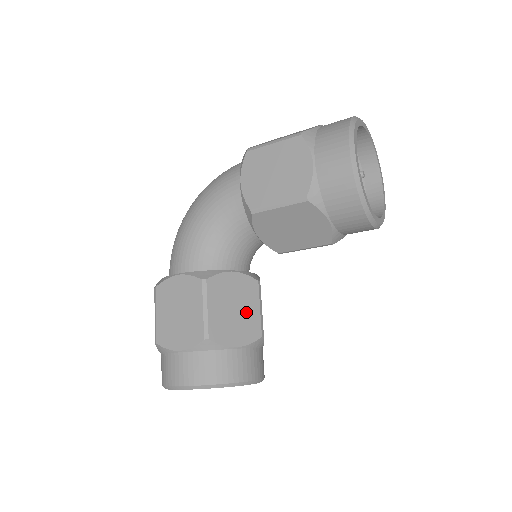
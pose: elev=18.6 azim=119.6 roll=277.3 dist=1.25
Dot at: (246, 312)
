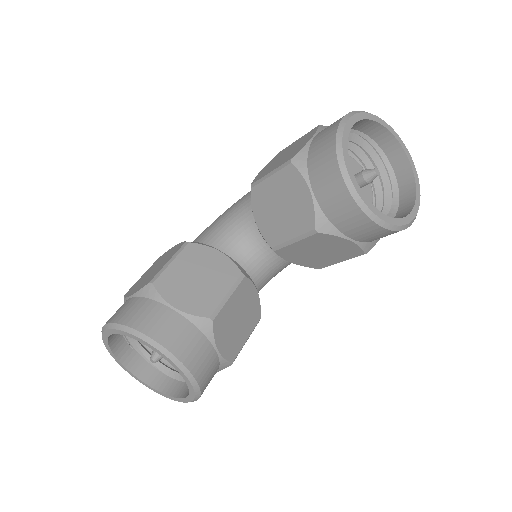
Dot at: (209, 288)
